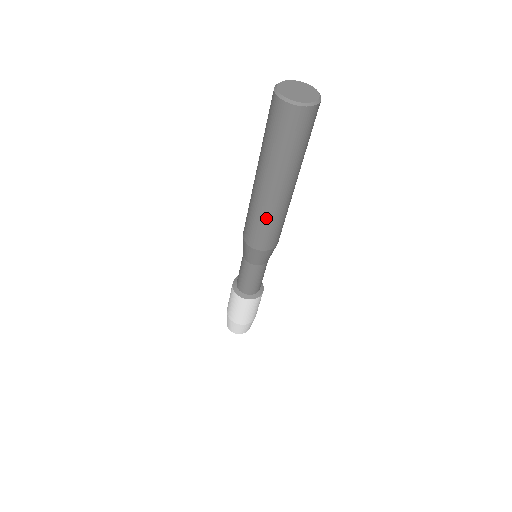
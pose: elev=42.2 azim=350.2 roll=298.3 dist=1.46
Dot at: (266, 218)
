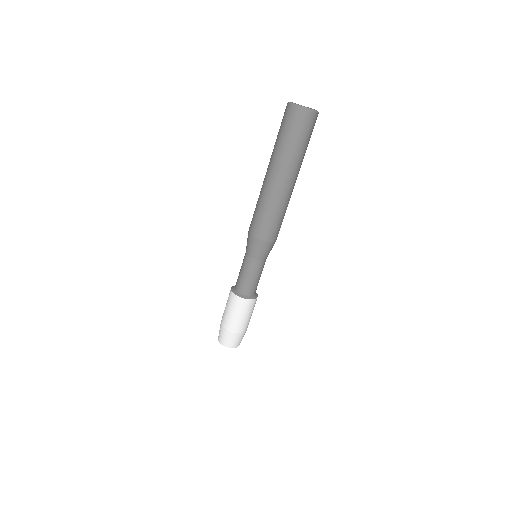
Dot at: (265, 204)
